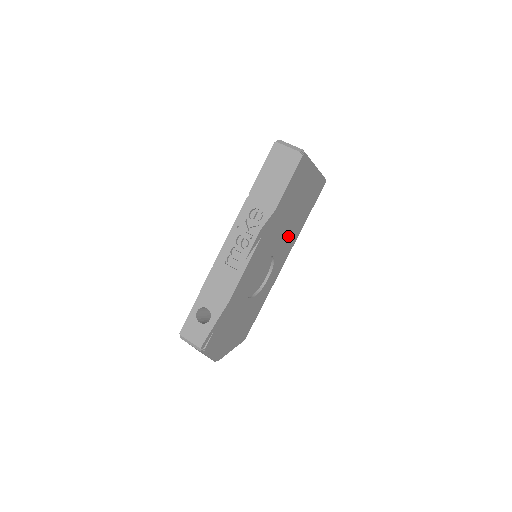
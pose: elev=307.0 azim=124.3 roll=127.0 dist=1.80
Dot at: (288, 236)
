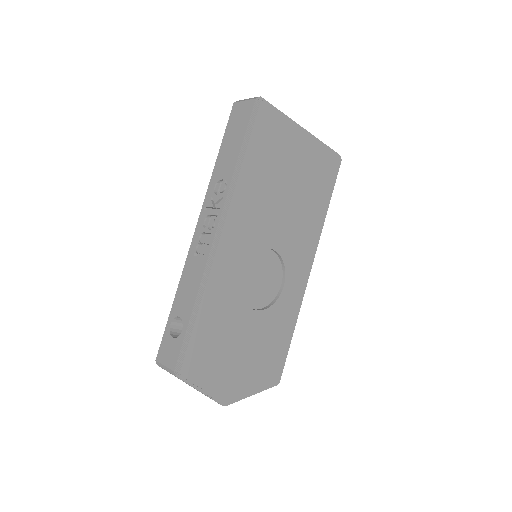
Dot at: (296, 226)
